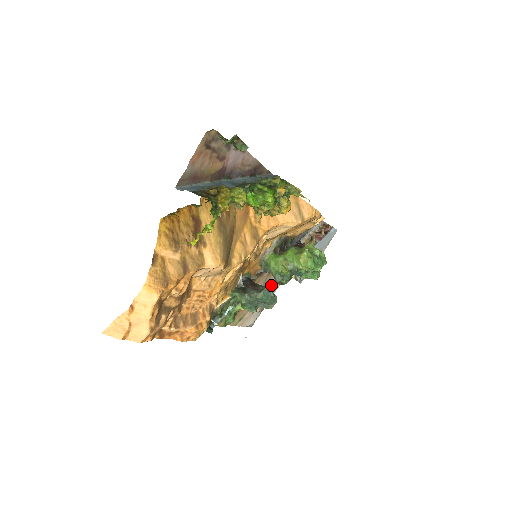
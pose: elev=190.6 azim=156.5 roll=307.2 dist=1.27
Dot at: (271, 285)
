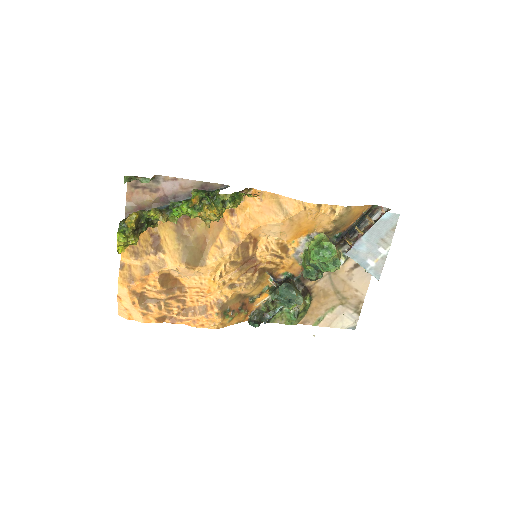
Dot at: (349, 284)
